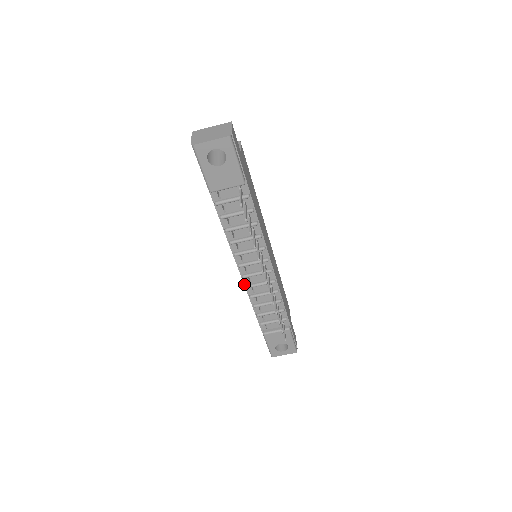
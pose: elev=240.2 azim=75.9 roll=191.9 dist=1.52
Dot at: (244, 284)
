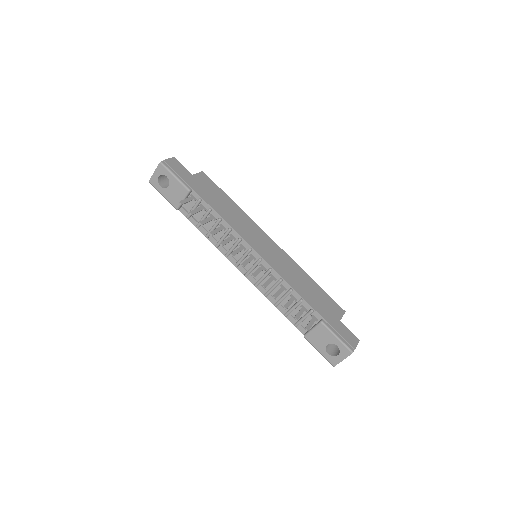
Dot at: (253, 284)
